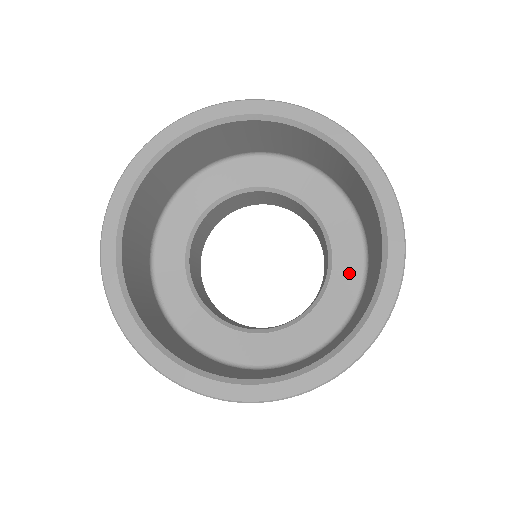
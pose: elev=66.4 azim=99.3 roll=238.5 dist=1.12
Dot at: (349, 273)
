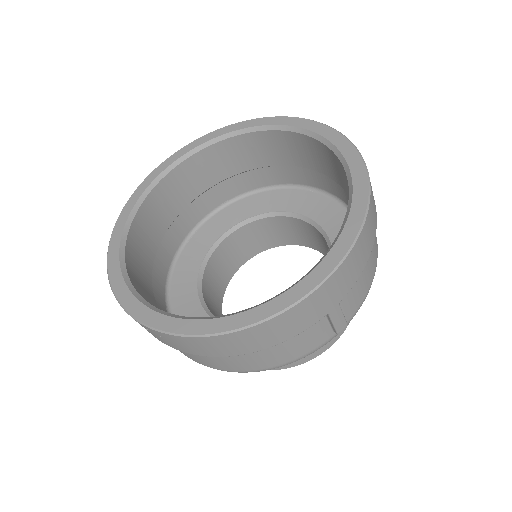
Dot at: (340, 223)
